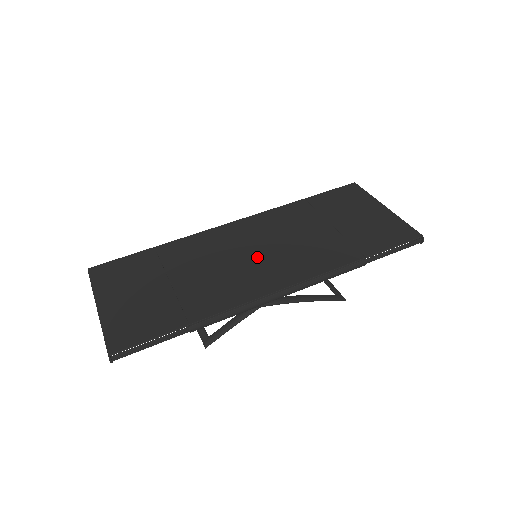
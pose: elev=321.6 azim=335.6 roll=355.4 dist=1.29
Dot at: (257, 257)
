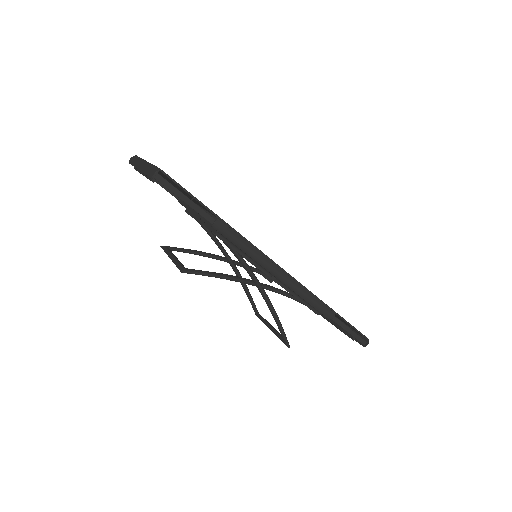
Dot at: occluded
